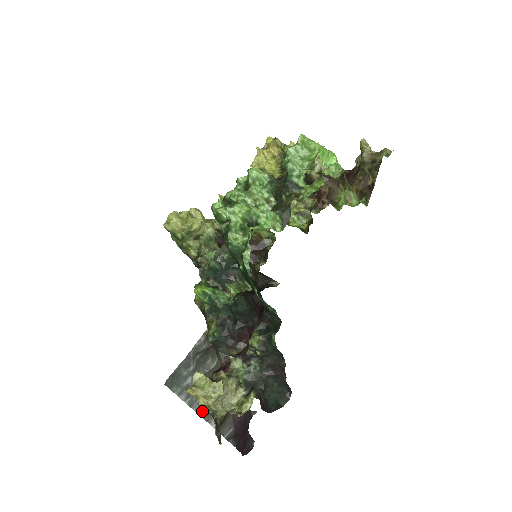
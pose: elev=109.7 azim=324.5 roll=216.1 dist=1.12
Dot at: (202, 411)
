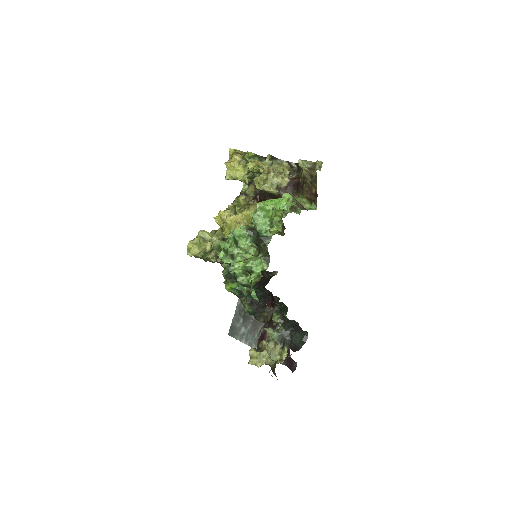
Dot at: occluded
